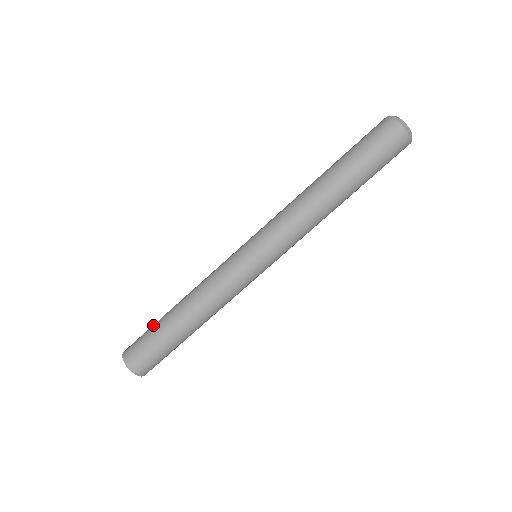
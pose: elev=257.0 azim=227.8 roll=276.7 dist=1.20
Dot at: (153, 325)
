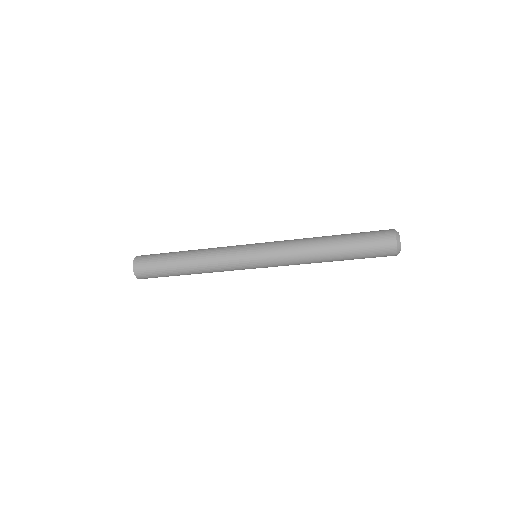
Dot at: (164, 271)
